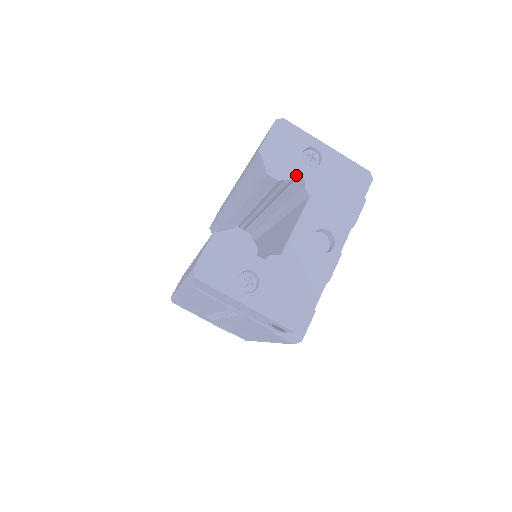
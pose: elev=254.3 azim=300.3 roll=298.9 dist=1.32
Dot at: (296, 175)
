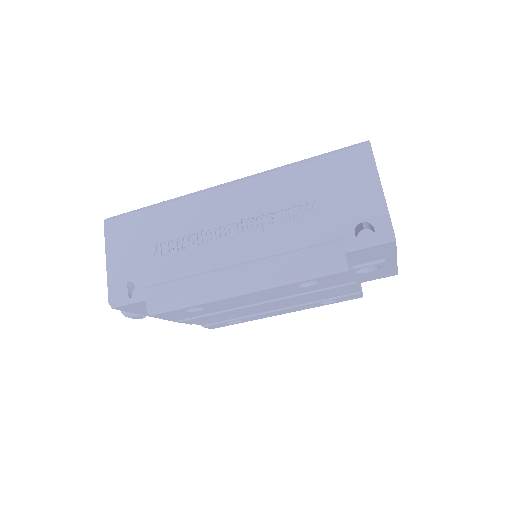
Dot at: occluded
